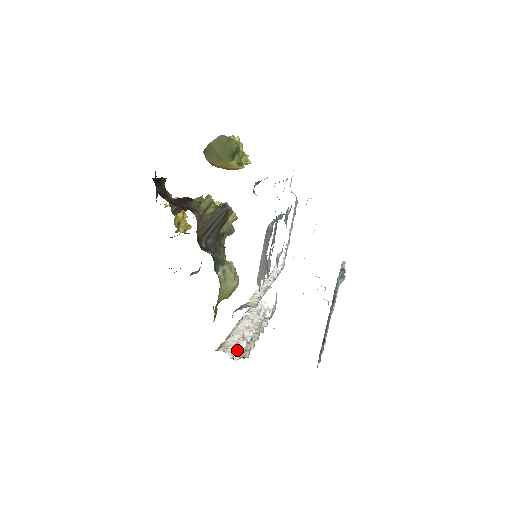
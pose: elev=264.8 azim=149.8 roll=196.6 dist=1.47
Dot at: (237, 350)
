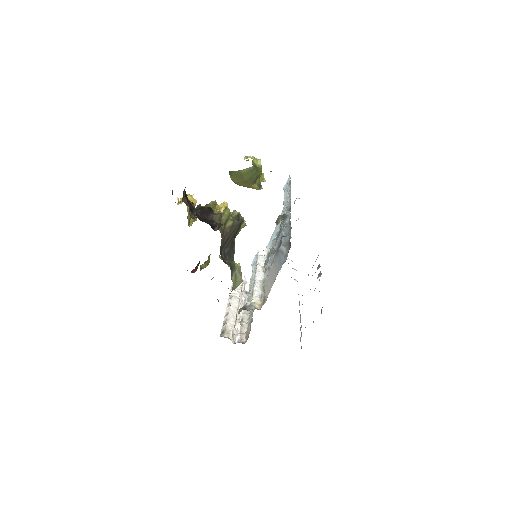
Dot at: (235, 333)
